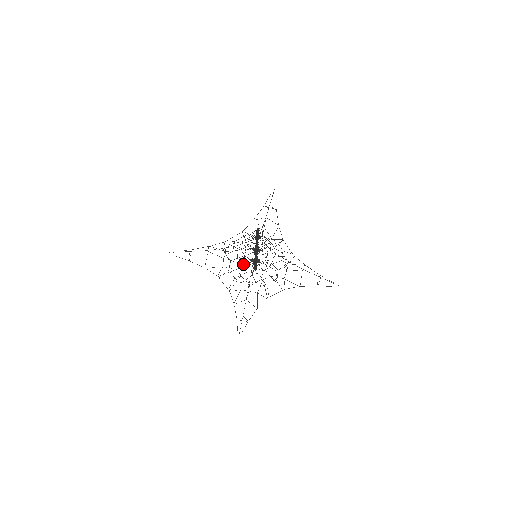
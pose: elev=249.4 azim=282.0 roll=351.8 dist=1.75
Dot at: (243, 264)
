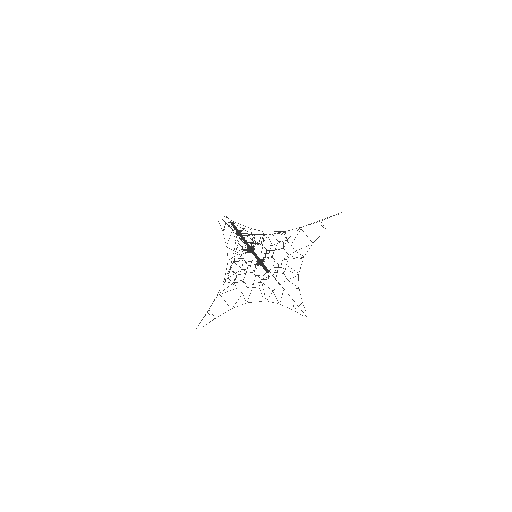
Dot at: occluded
